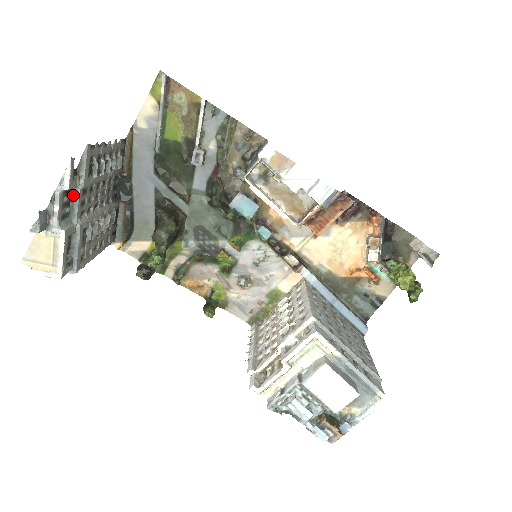
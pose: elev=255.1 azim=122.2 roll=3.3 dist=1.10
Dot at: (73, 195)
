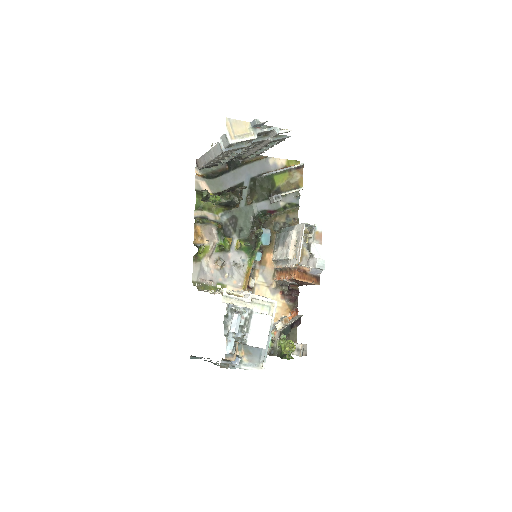
Dot at: (264, 136)
